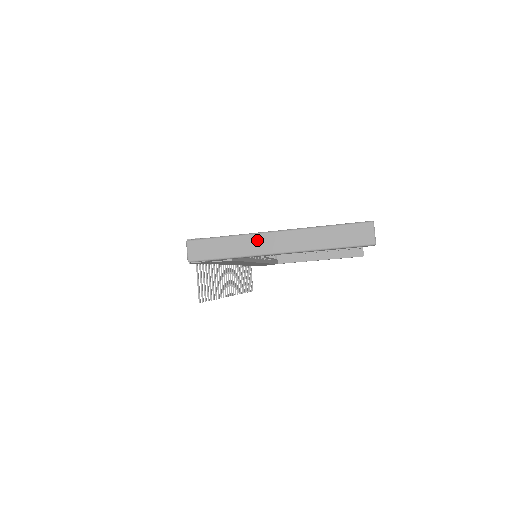
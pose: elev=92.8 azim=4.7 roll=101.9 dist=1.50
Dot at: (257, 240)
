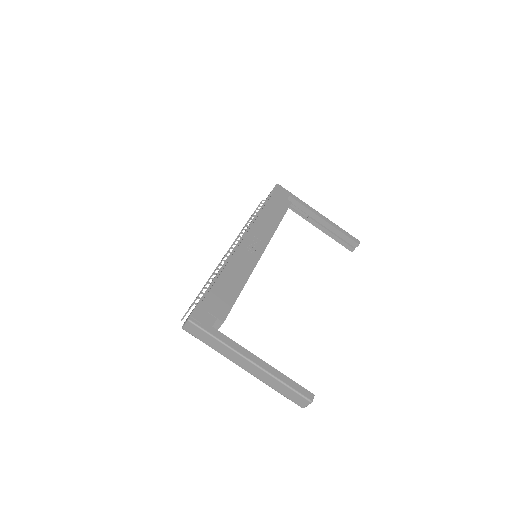
Dot at: (235, 356)
